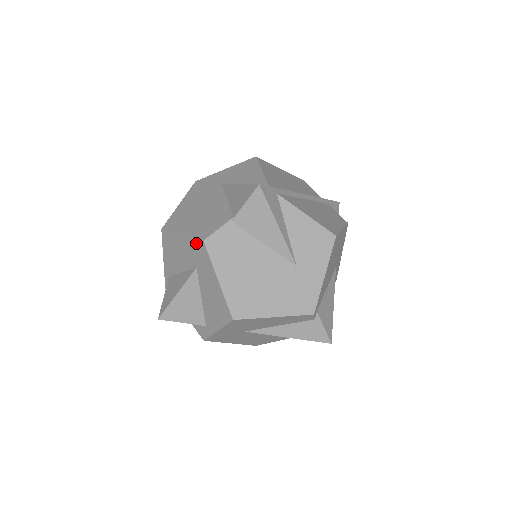
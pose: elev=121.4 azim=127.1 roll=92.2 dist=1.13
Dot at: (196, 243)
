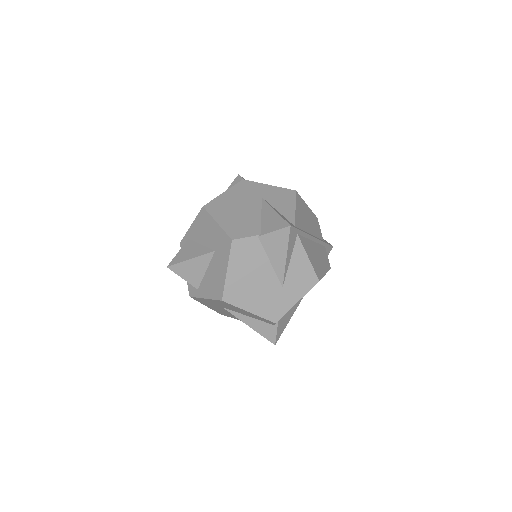
Dot at: (225, 237)
